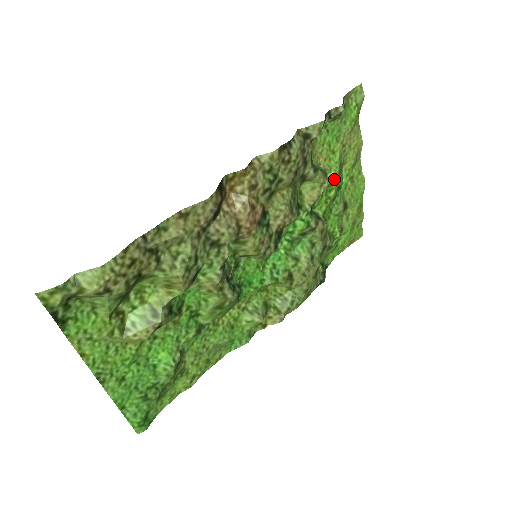
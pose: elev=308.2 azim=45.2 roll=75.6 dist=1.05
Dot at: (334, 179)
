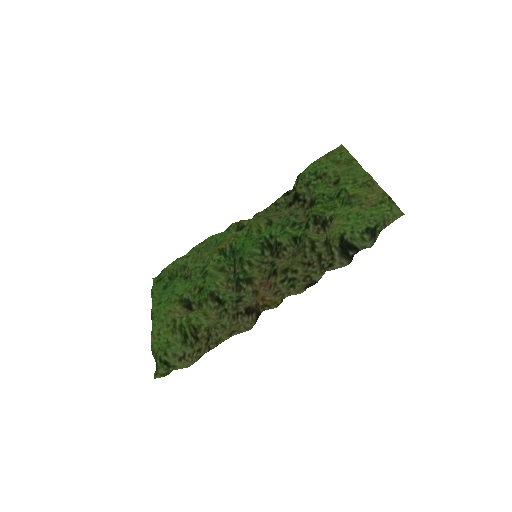
Dot at: (338, 209)
